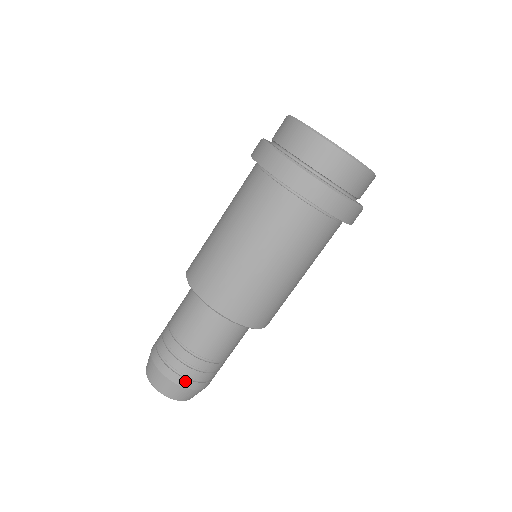
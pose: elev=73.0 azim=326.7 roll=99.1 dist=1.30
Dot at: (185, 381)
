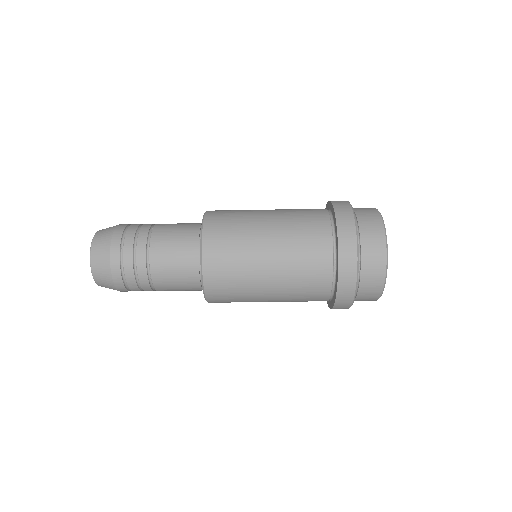
Dot at: (125, 290)
